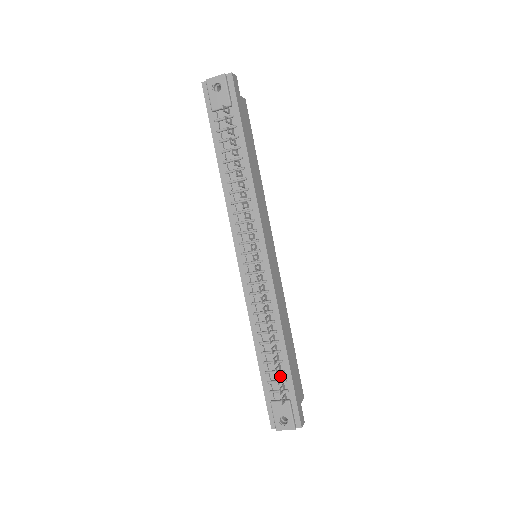
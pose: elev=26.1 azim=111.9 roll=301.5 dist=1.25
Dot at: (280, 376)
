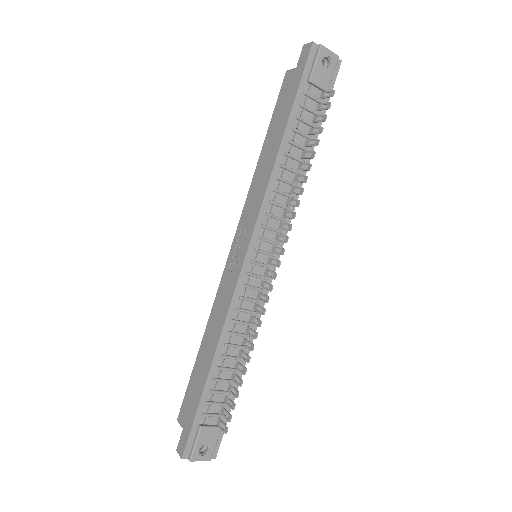
Dot at: (230, 399)
